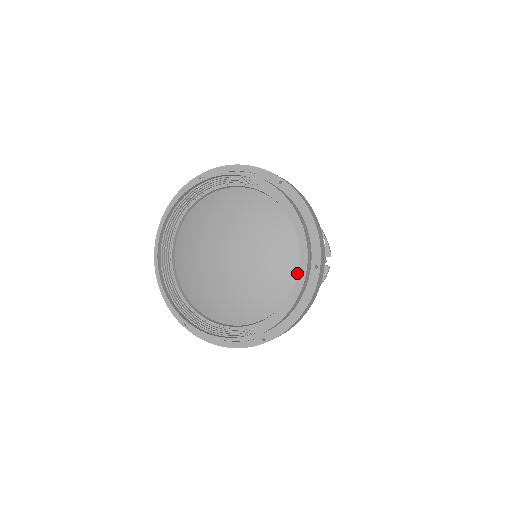
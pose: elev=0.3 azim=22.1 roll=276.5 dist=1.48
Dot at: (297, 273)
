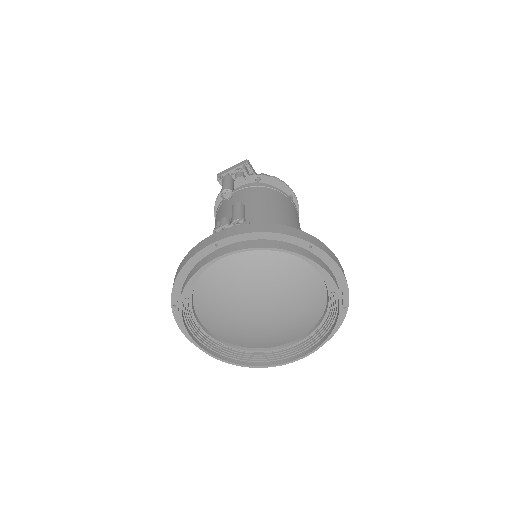
Dot at: (282, 345)
